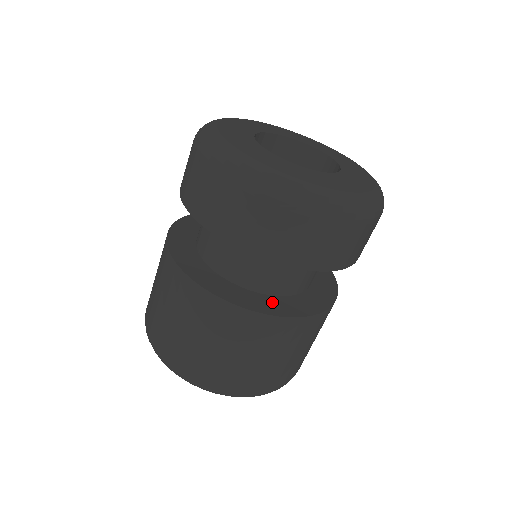
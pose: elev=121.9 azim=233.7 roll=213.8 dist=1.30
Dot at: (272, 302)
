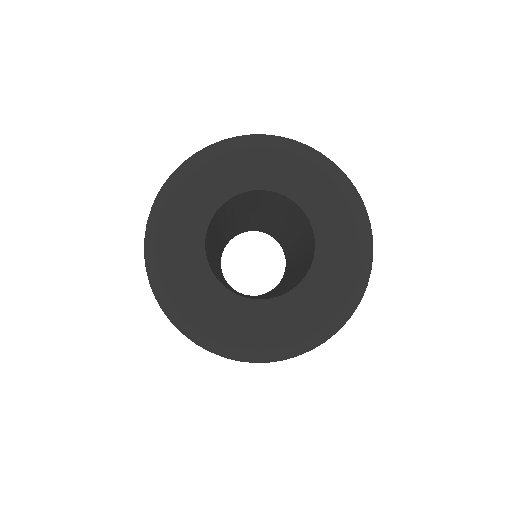
Dot at: occluded
